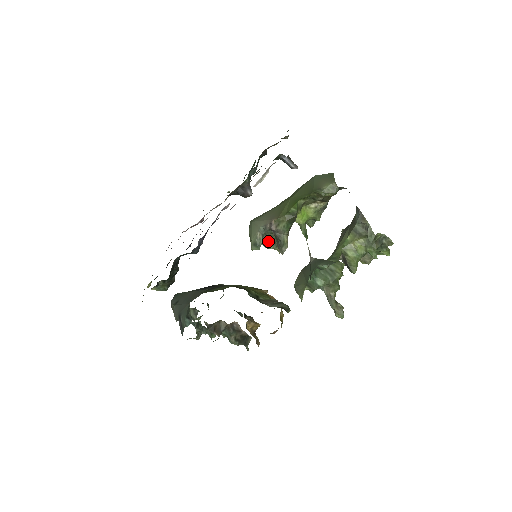
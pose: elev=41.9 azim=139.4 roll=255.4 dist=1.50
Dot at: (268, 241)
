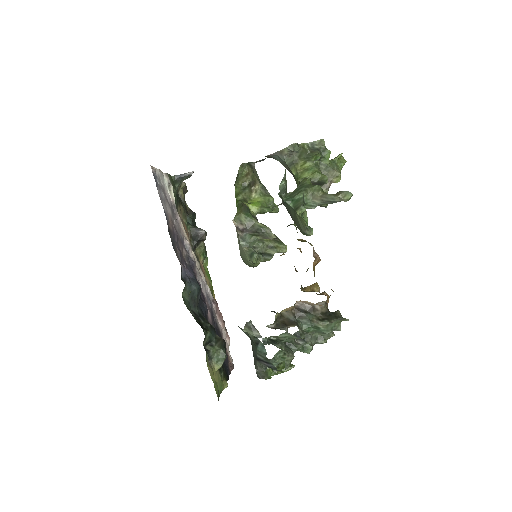
Dot at: (266, 253)
